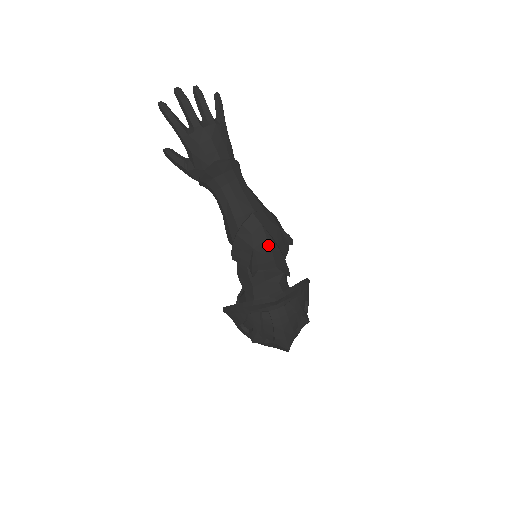
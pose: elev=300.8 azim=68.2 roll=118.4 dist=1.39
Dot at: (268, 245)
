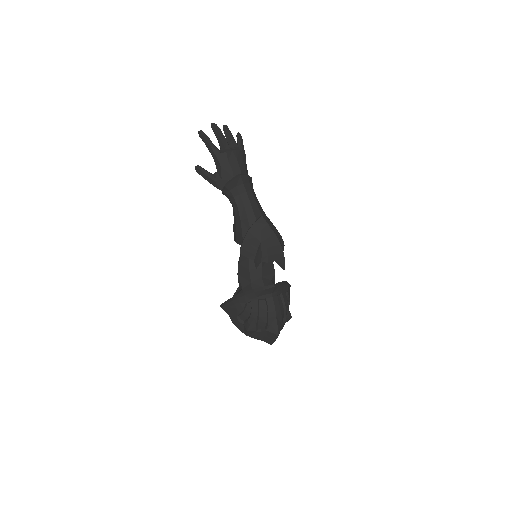
Dot at: (272, 241)
